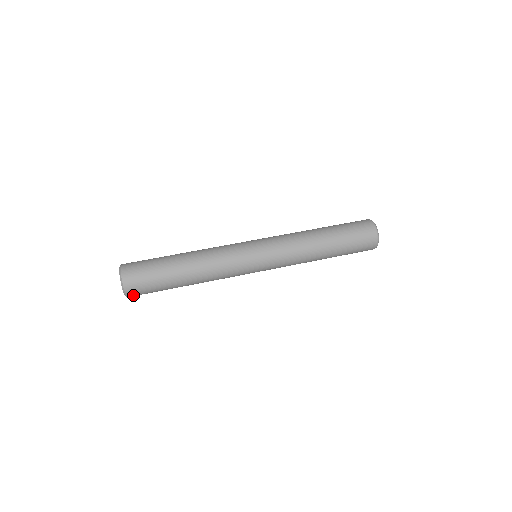
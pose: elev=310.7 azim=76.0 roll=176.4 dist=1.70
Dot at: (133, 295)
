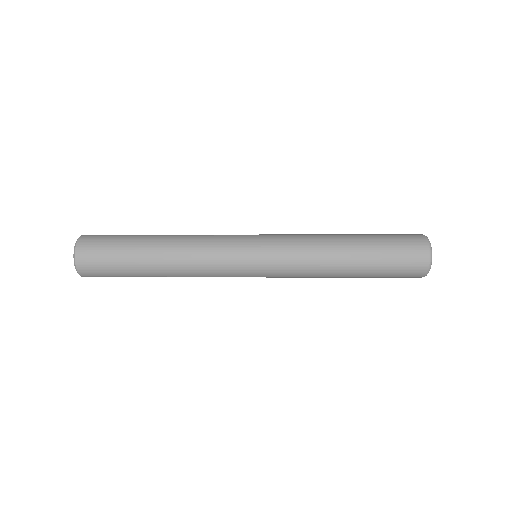
Dot at: (83, 252)
